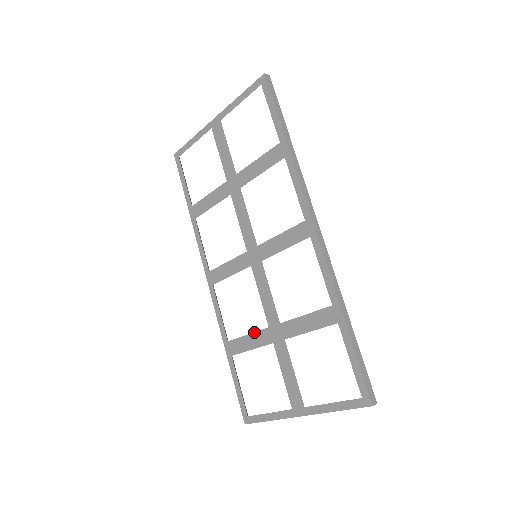
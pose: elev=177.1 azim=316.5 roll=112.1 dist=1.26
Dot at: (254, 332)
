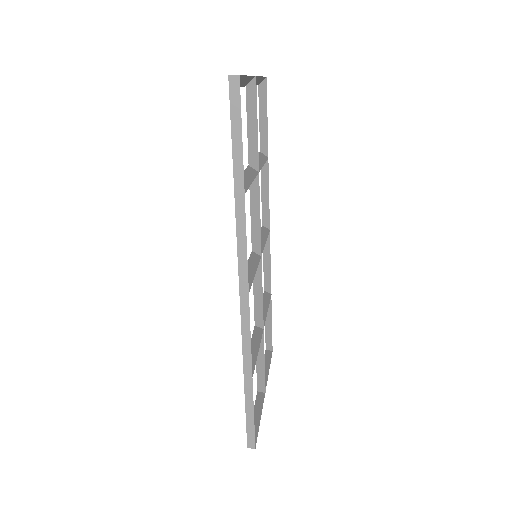
Dot at: occluded
